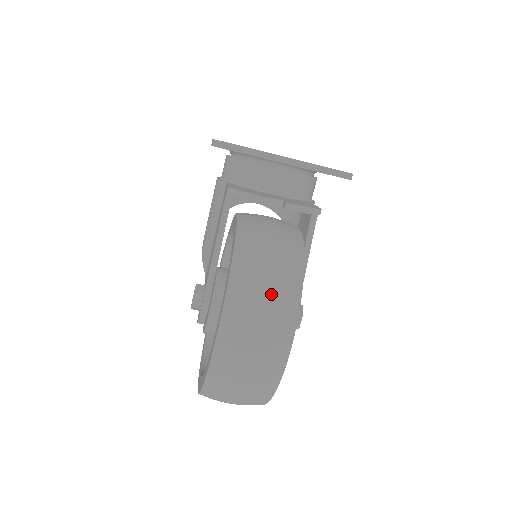
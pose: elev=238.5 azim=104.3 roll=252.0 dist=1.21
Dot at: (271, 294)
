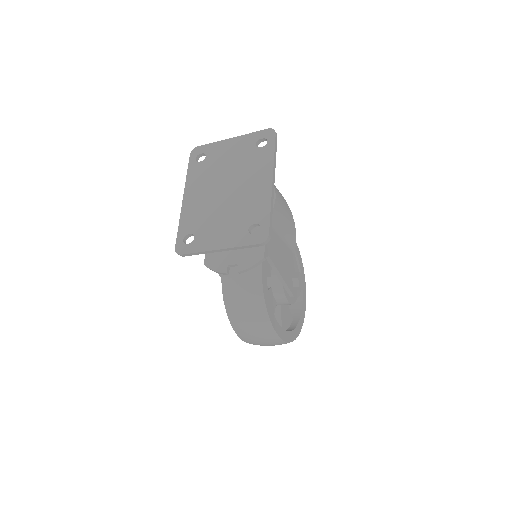
Dot at: (254, 329)
